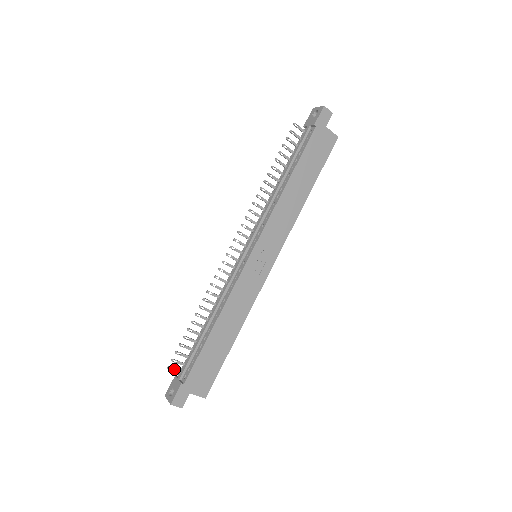
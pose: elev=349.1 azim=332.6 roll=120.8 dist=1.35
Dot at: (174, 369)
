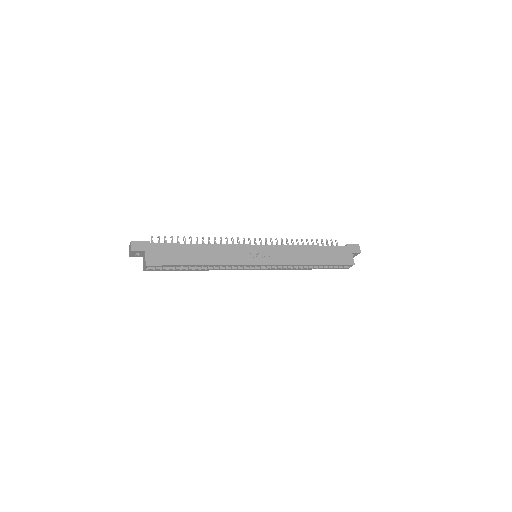
Dot at: occluded
